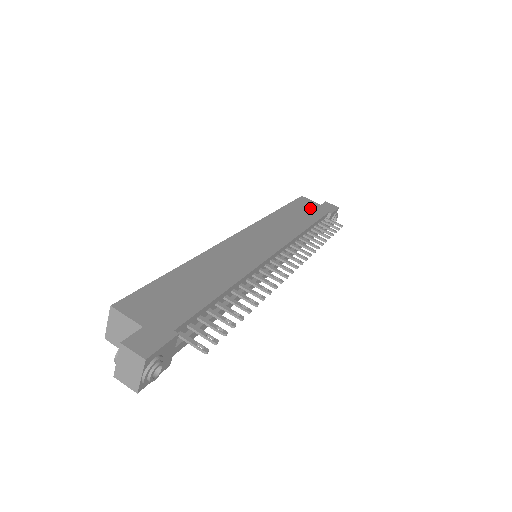
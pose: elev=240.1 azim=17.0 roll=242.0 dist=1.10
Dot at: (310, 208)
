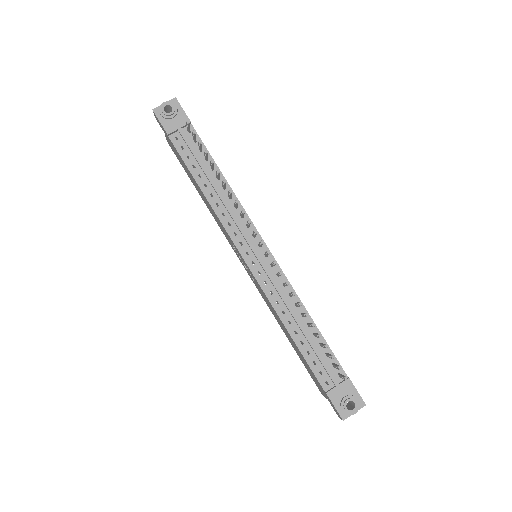
Dot at: occluded
